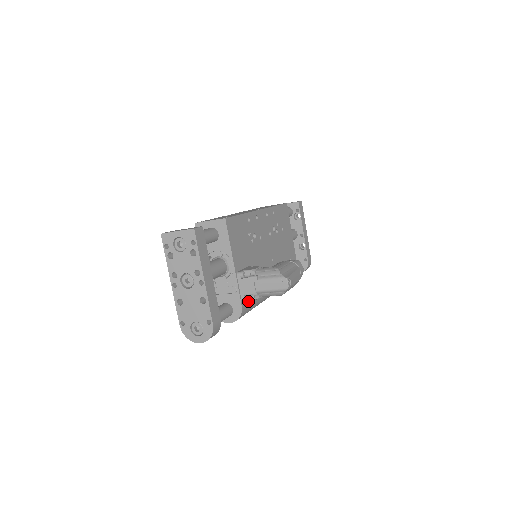
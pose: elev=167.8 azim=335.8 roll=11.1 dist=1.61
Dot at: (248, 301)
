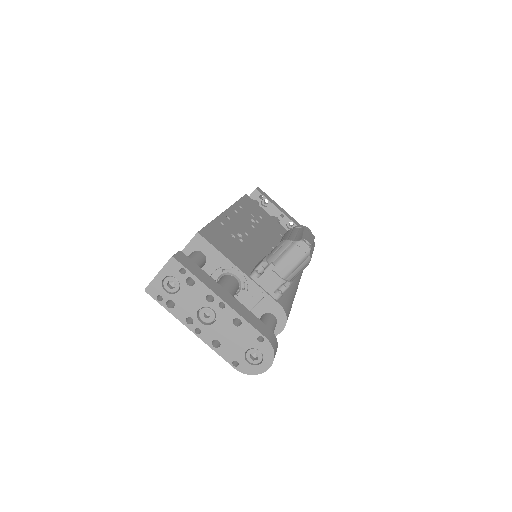
Dot at: (282, 297)
